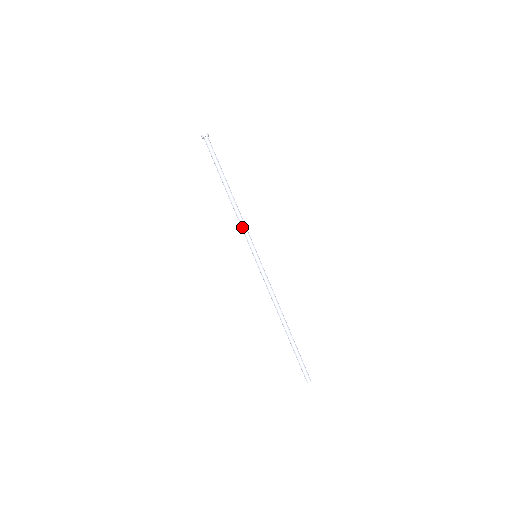
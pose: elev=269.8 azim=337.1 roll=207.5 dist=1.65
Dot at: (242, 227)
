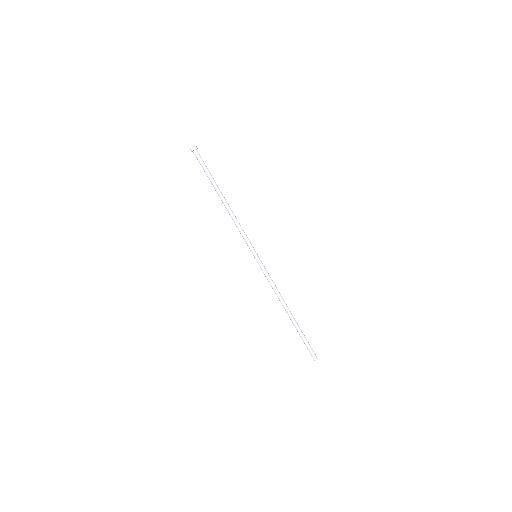
Dot at: (241, 231)
